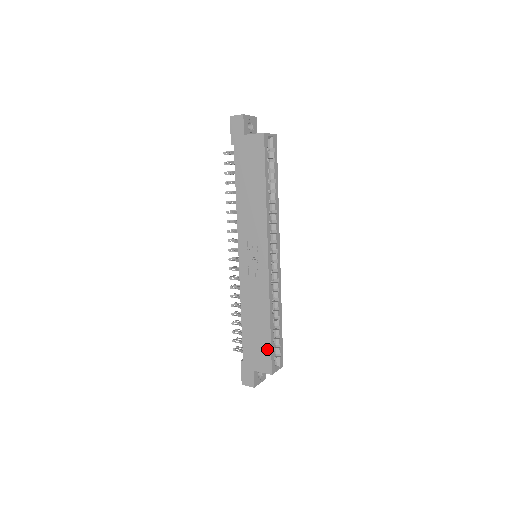
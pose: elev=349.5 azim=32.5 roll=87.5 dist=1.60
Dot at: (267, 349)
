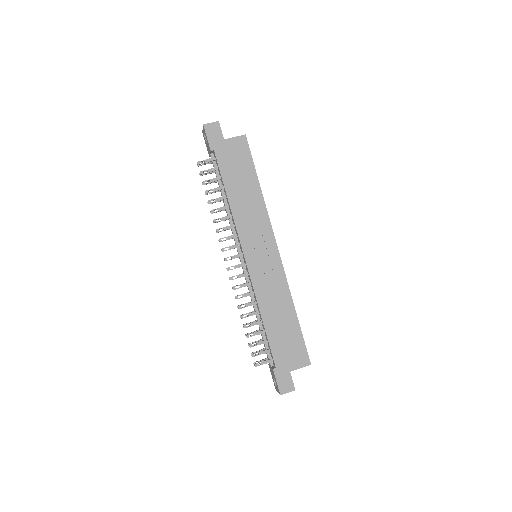
Dot at: (299, 340)
